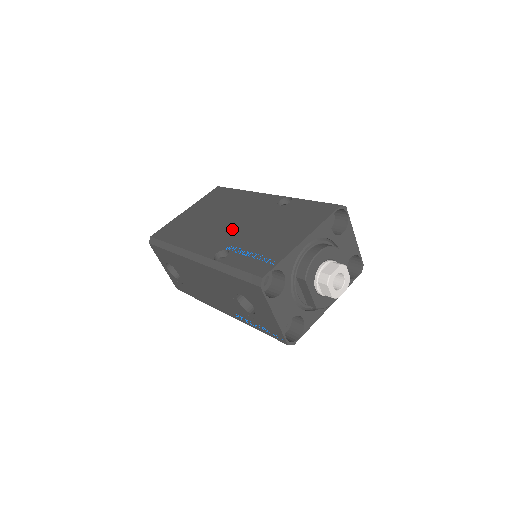
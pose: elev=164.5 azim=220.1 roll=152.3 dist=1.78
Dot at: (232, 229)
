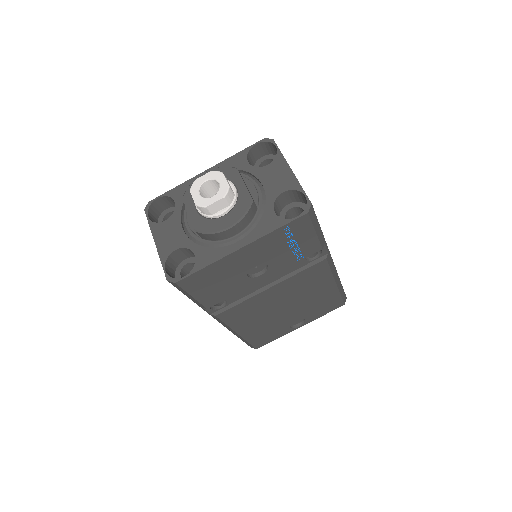
Dot at: occluded
